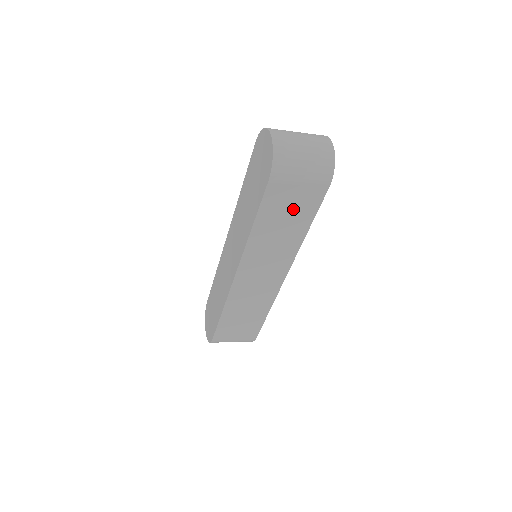
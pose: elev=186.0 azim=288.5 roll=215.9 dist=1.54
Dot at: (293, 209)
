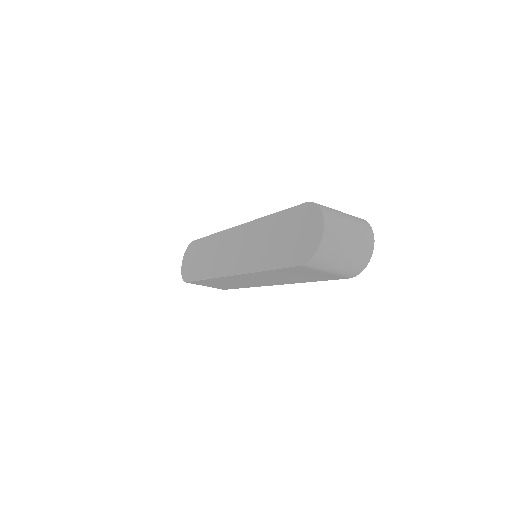
Dot at: (309, 275)
